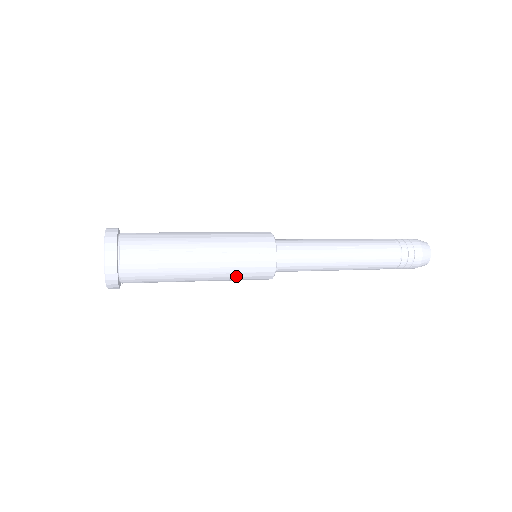
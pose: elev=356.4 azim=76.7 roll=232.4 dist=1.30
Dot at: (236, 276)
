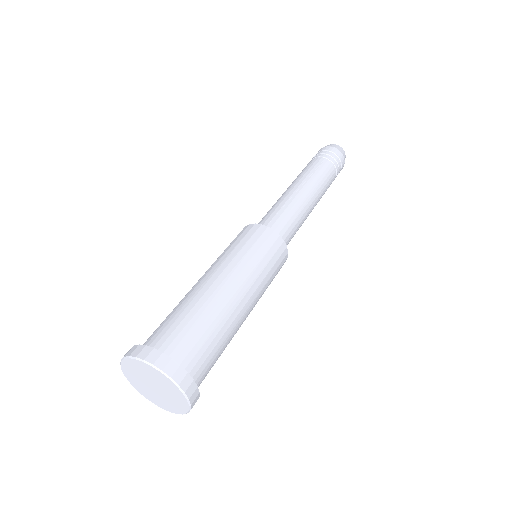
Dot at: occluded
